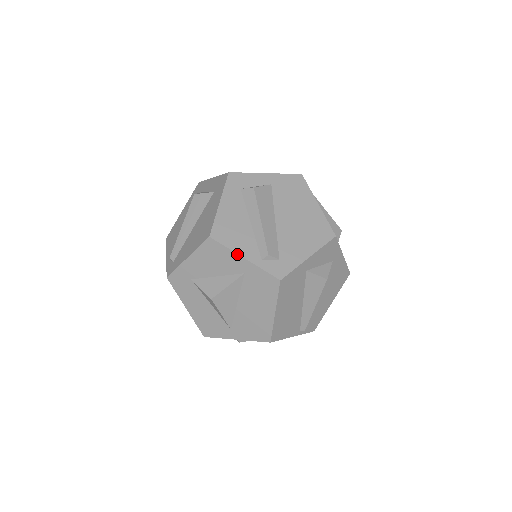
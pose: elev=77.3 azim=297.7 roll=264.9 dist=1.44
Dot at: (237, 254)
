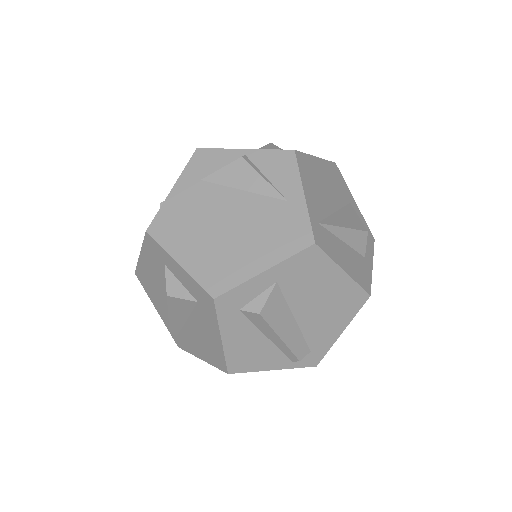
Dot at: occluded
